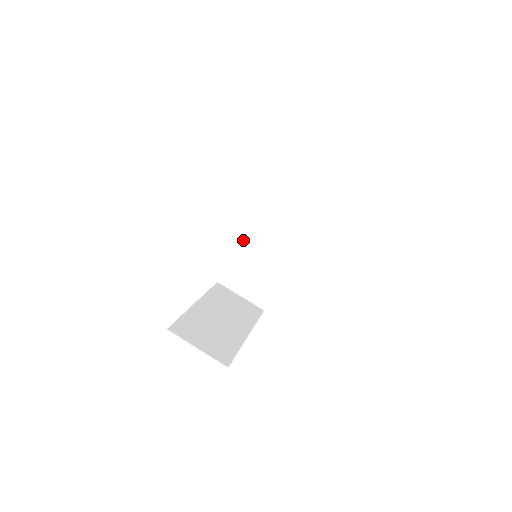
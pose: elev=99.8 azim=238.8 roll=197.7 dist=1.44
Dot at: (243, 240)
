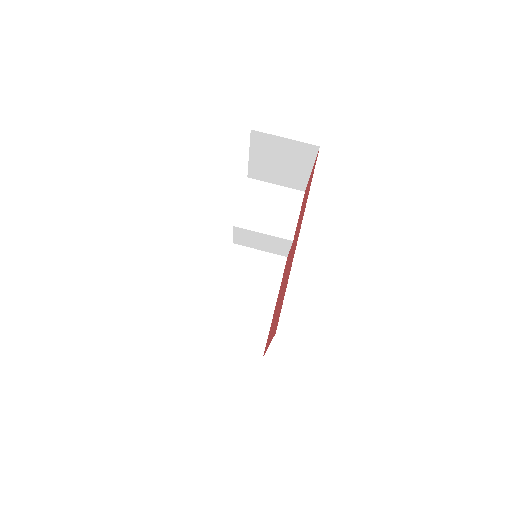
Dot at: (223, 287)
